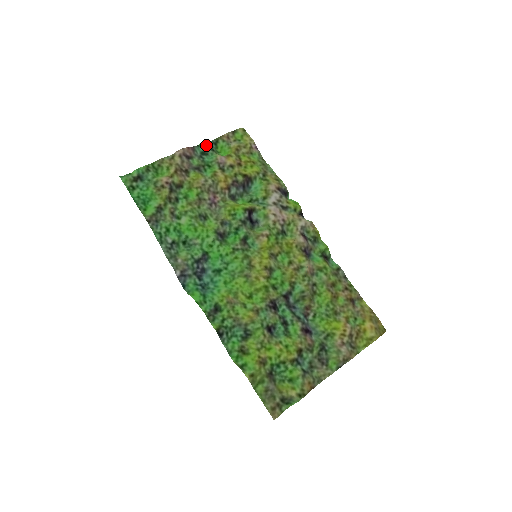
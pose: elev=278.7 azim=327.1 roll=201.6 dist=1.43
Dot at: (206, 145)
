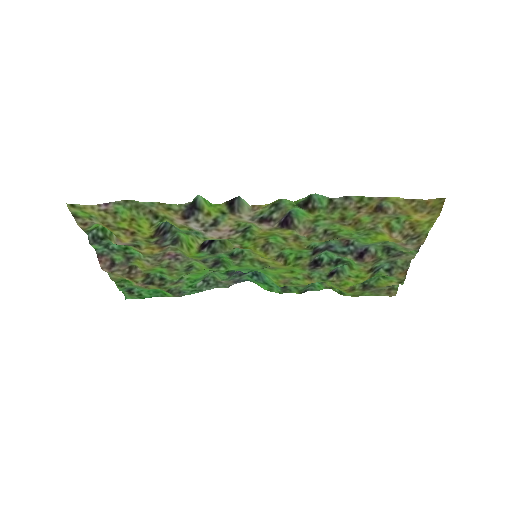
Dot at: (96, 246)
